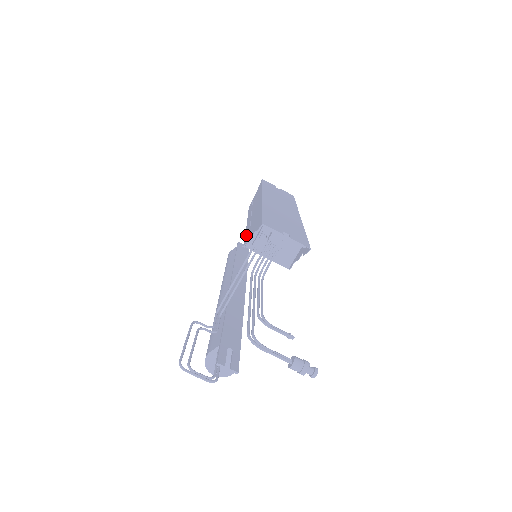
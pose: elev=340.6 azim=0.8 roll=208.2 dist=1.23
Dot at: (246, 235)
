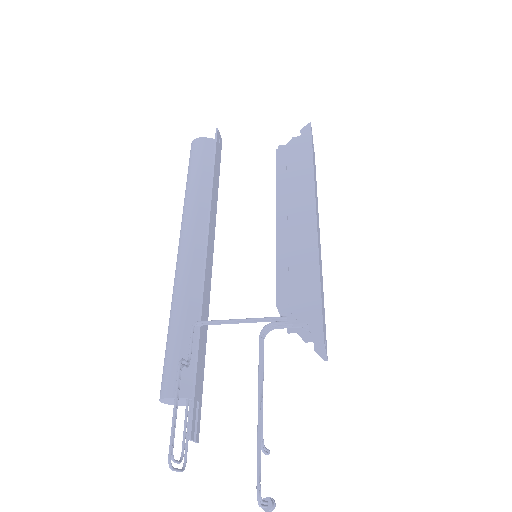
Dot at: (280, 276)
